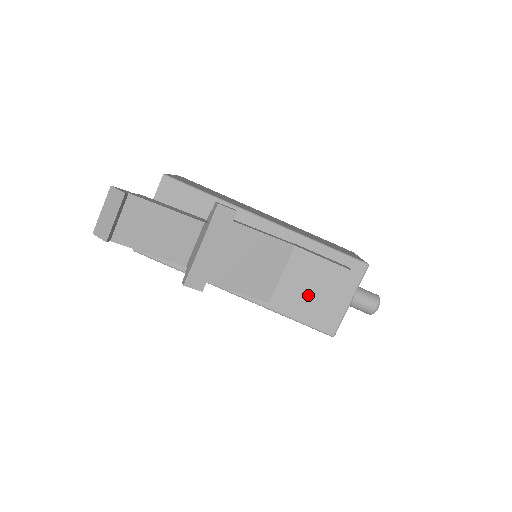
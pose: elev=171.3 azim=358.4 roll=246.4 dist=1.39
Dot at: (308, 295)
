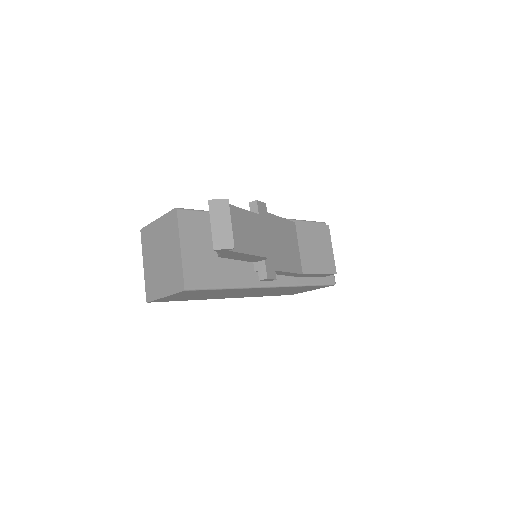
Dot at: (318, 255)
